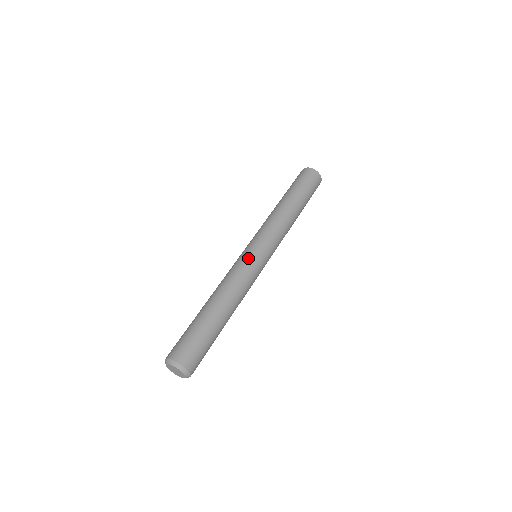
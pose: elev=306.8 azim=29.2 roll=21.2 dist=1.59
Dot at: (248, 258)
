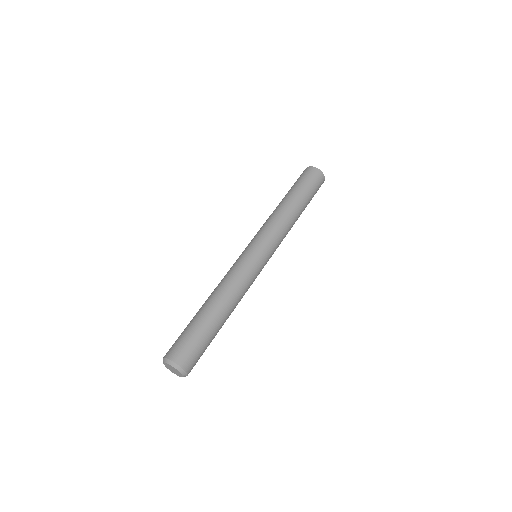
Dot at: (254, 263)
